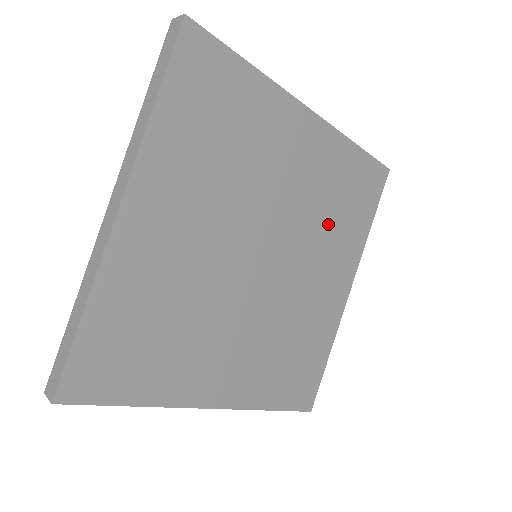
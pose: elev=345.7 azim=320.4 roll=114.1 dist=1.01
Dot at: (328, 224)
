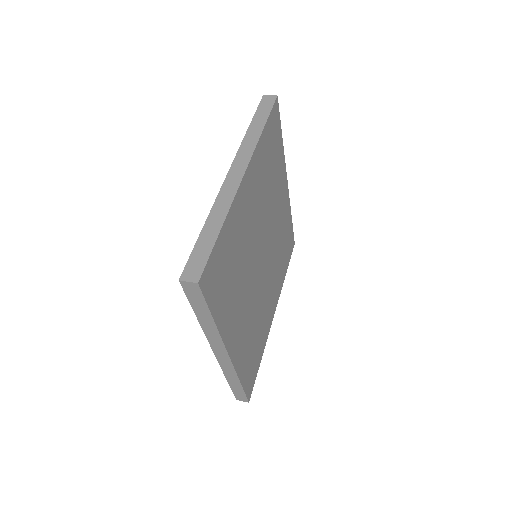
Dot at: (278, 258)
